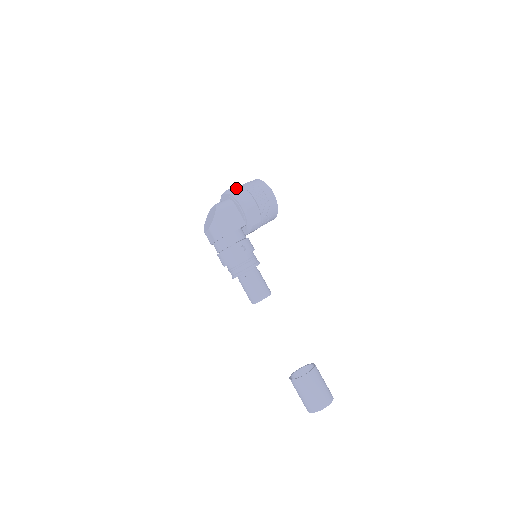
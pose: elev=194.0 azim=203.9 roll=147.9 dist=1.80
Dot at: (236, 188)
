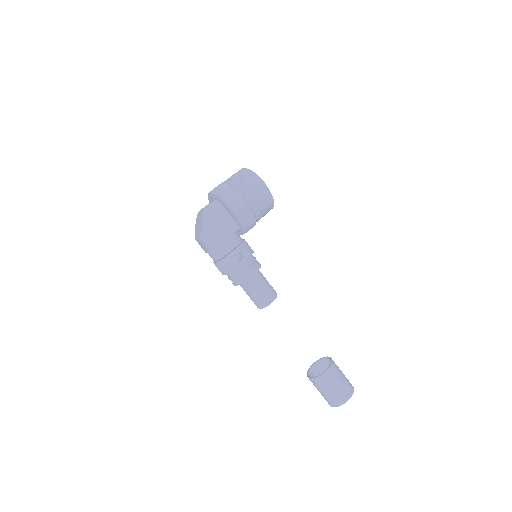
Dot at: (223, 187)
